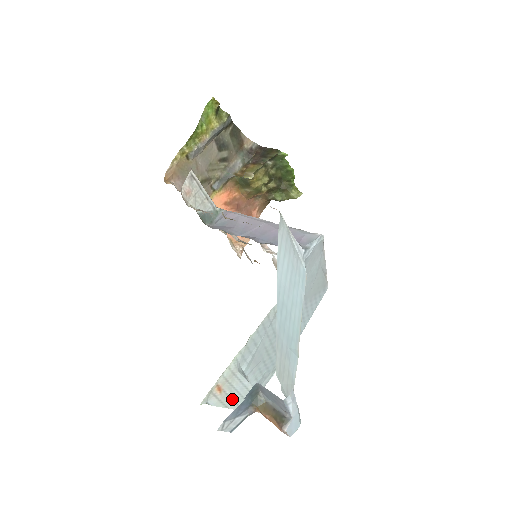
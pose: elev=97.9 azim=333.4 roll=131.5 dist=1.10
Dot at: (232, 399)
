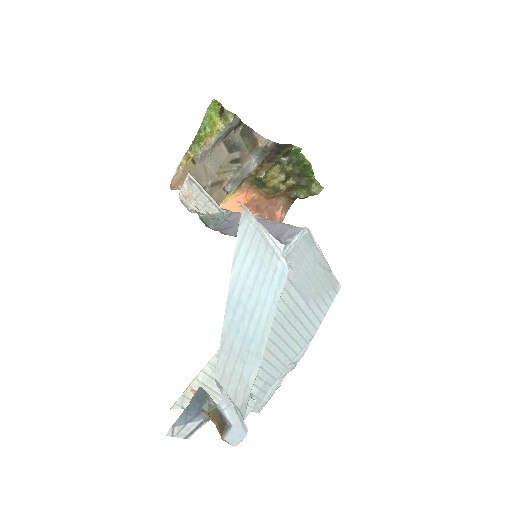
Dot at: occluded
